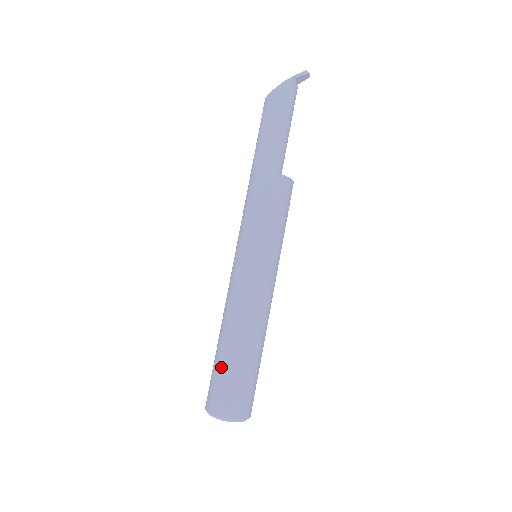
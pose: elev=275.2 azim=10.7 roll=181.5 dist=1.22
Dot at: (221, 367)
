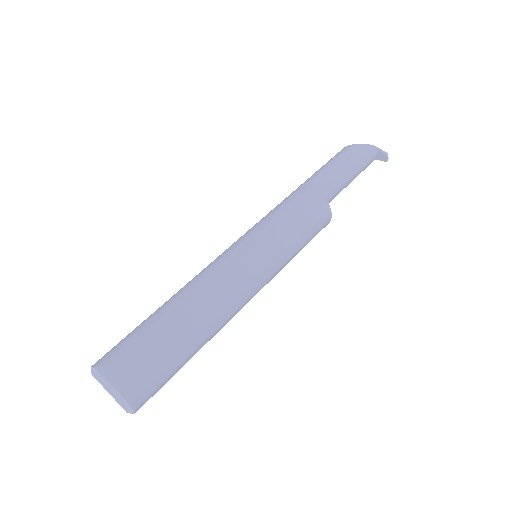
Dot at: (150, 328)
